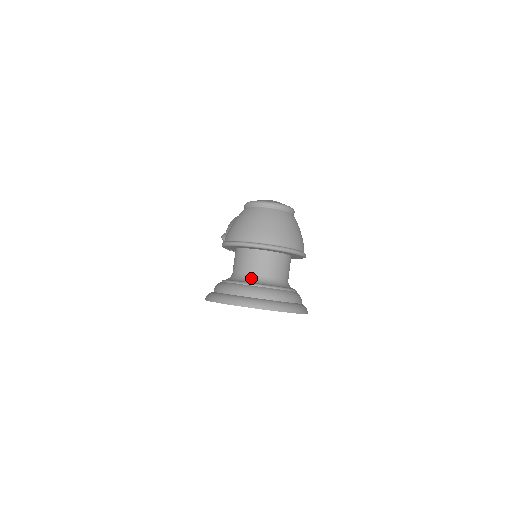
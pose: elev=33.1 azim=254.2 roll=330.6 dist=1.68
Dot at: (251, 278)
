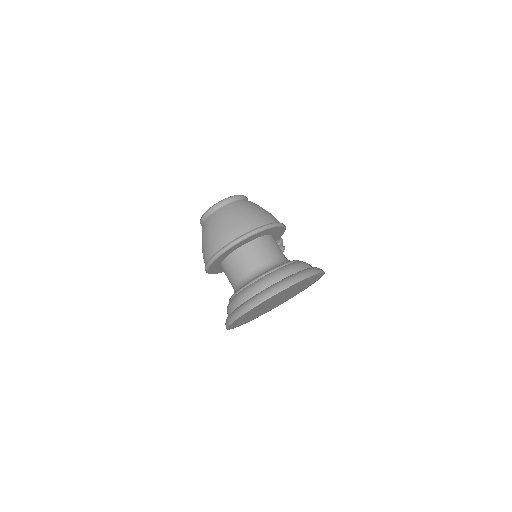
Dot at: (240, 284)
